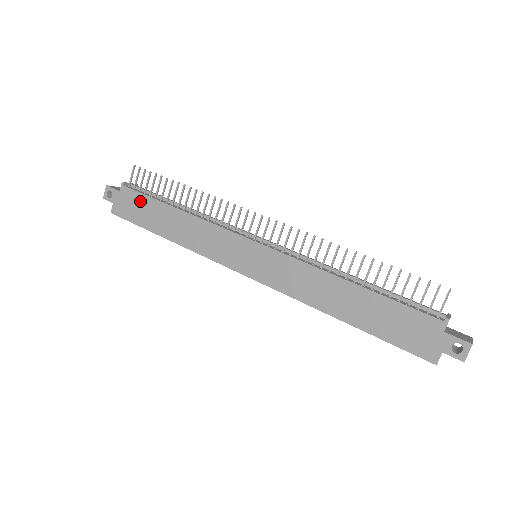
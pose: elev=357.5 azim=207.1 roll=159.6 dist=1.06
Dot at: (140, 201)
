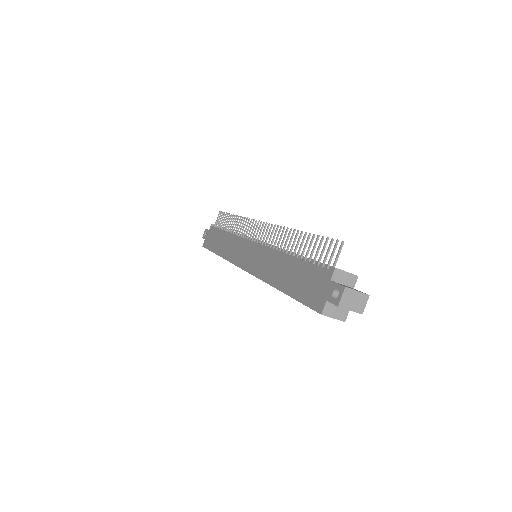
Dot at: (215, 233)
